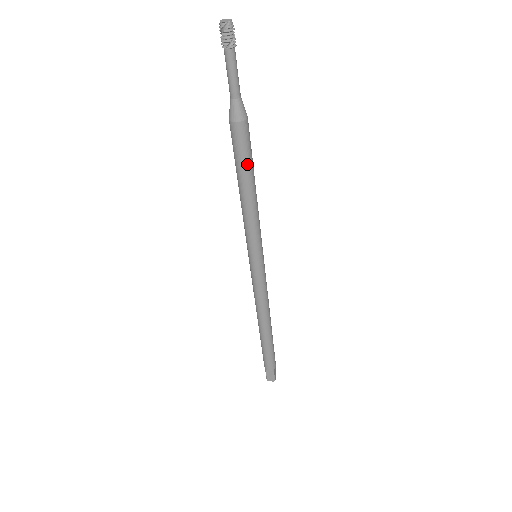
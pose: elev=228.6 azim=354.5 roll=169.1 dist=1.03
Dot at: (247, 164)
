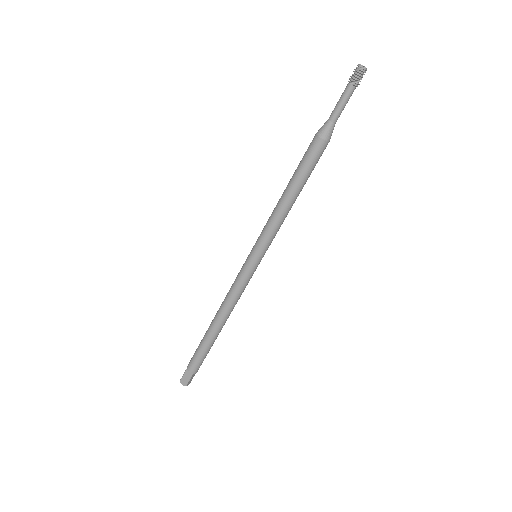
Dot at: (305, 174)
